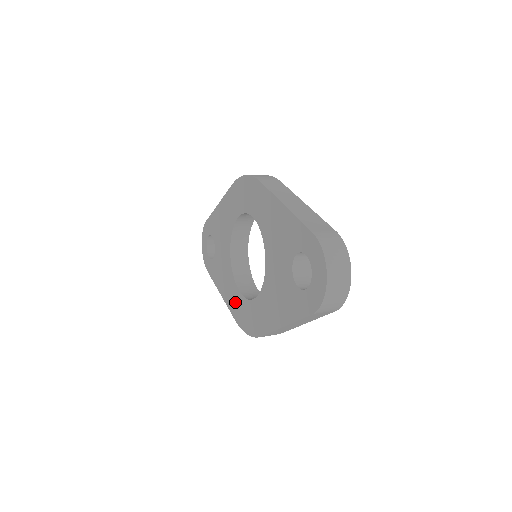
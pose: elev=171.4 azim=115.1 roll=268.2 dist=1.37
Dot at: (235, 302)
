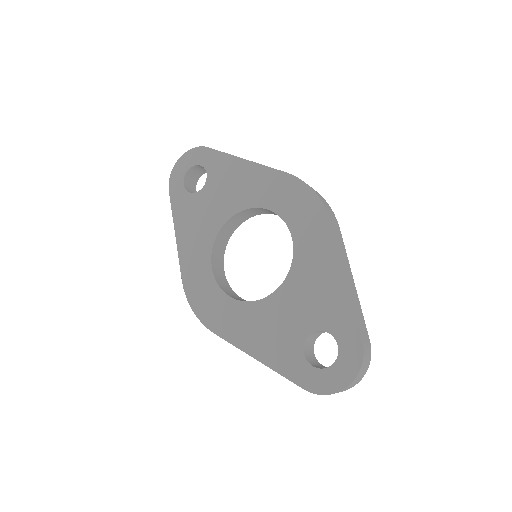
Dot at: (196, 268)
